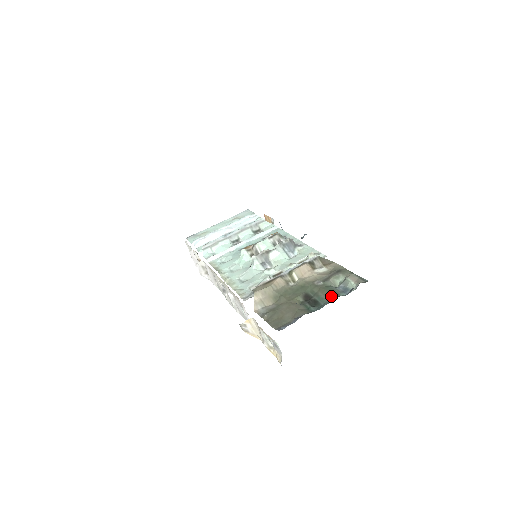
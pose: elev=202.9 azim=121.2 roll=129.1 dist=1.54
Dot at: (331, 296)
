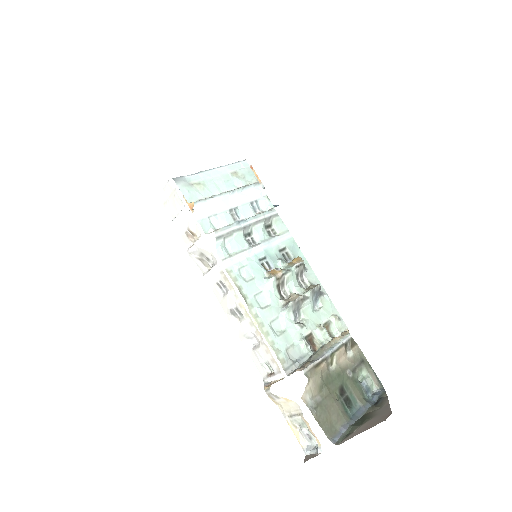
Dot at: (361, 398)
